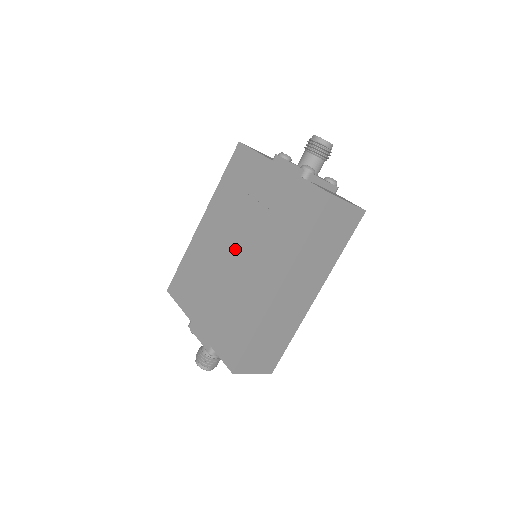
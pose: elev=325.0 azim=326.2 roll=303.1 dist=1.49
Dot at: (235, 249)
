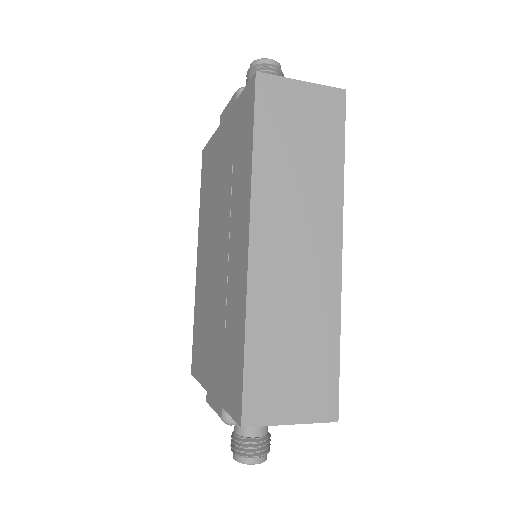
Dot at: (216, 253)
